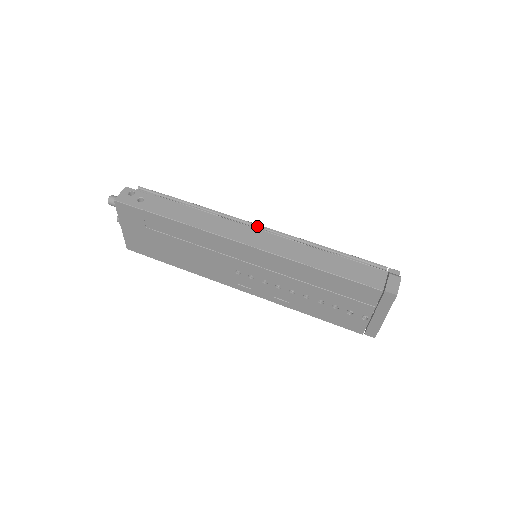
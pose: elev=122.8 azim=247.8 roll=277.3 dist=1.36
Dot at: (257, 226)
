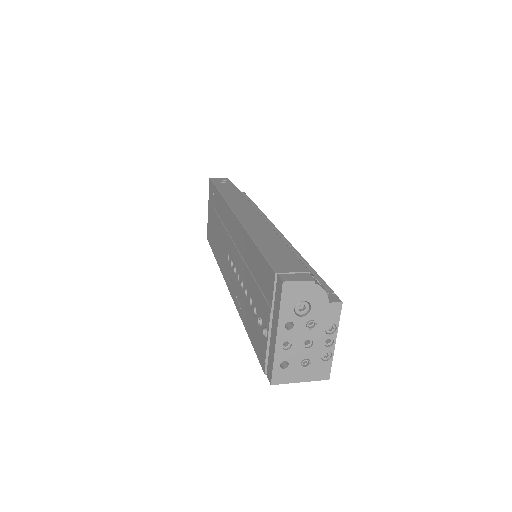
Dot at: (275, 228)
